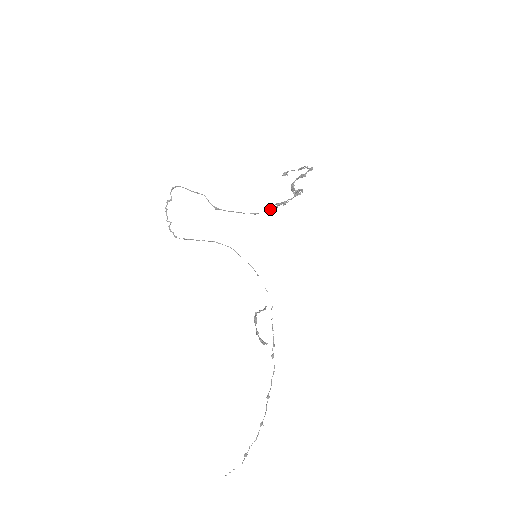
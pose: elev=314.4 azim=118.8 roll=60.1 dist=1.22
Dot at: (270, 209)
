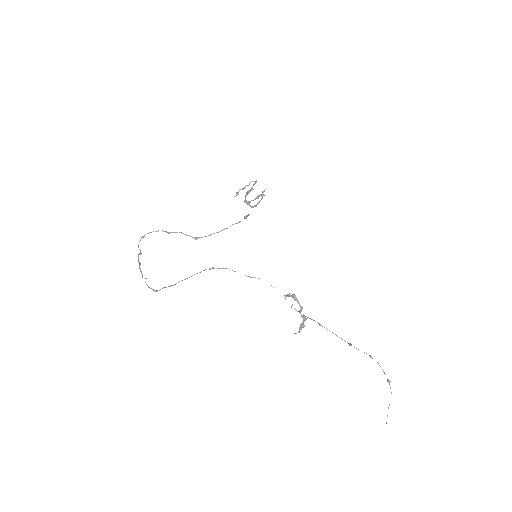
Dot at: (245, 218)
